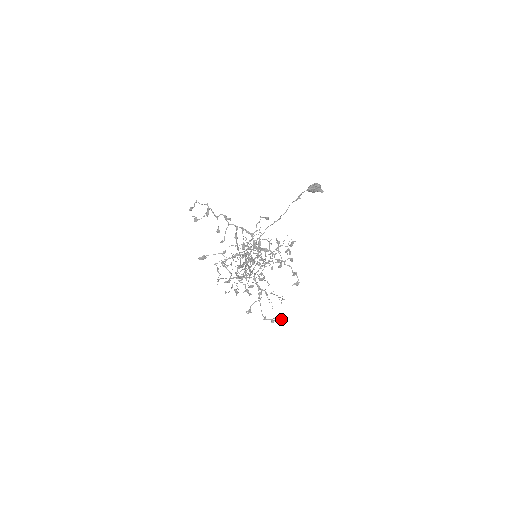
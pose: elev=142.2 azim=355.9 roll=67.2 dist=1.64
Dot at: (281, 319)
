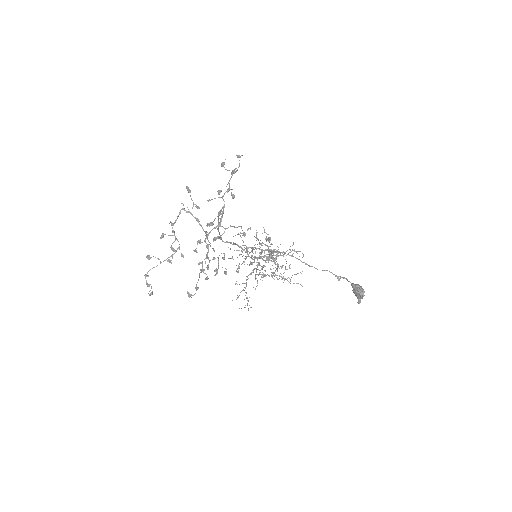
Dot at: occluded
